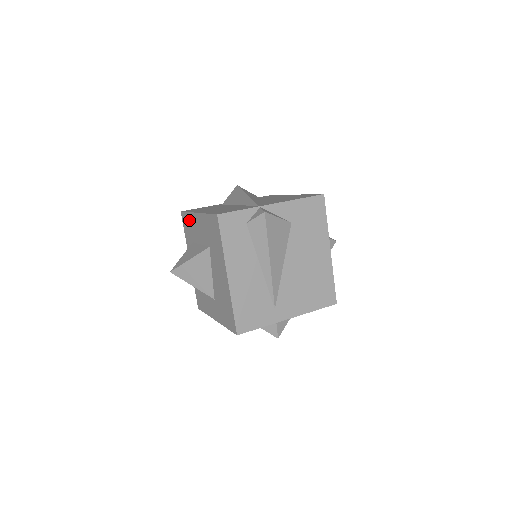
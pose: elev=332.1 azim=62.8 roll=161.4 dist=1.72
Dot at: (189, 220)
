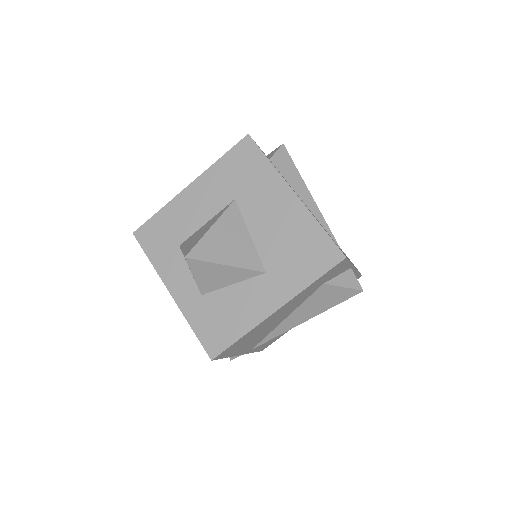
Dot at: (164, 219)
